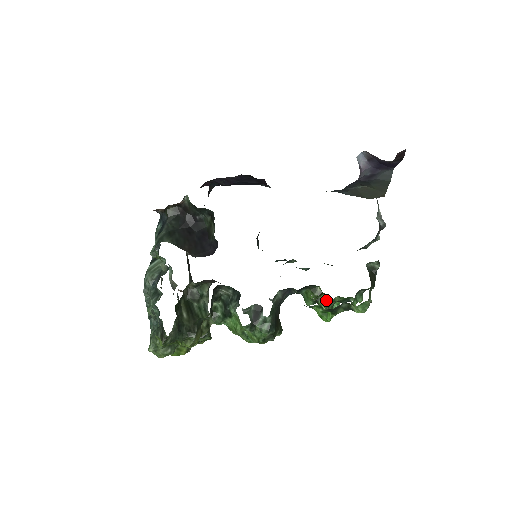
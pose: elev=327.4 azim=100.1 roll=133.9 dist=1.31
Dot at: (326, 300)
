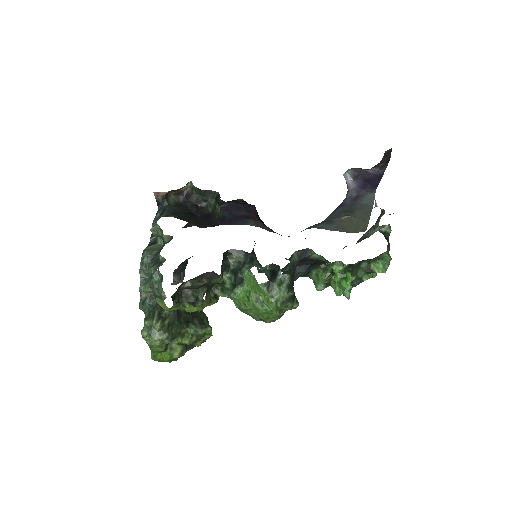
Dot at: occluded
